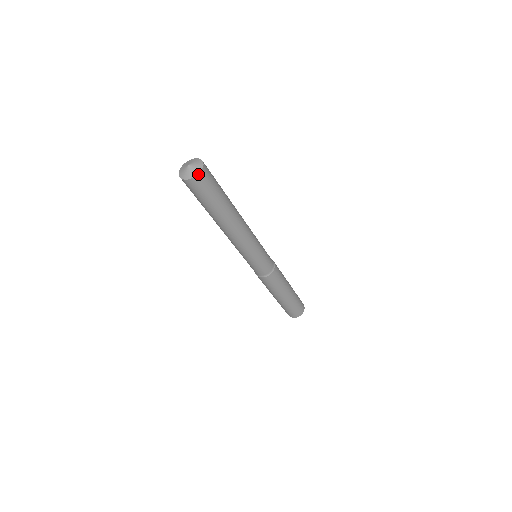
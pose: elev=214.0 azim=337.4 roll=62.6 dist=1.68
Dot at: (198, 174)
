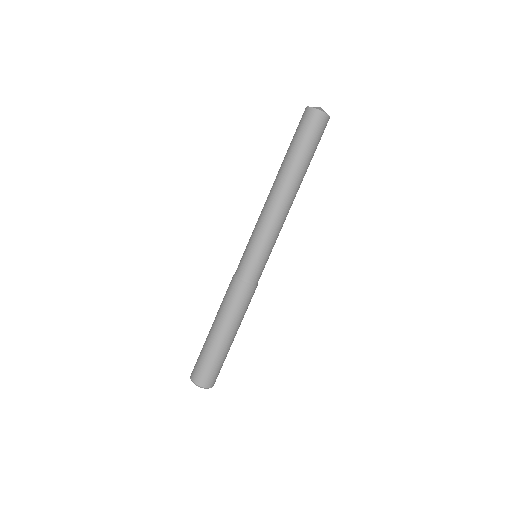
Dot at: (317, 109)
